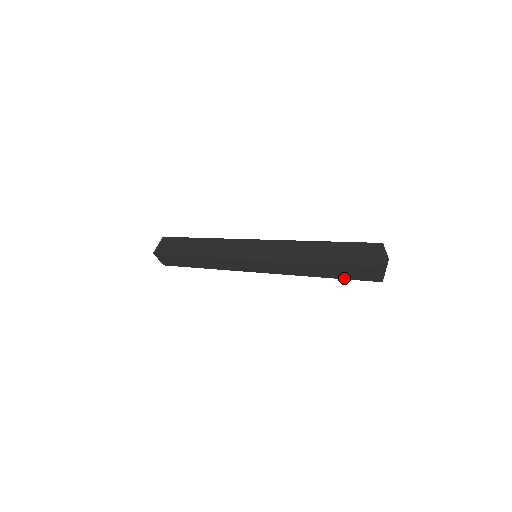
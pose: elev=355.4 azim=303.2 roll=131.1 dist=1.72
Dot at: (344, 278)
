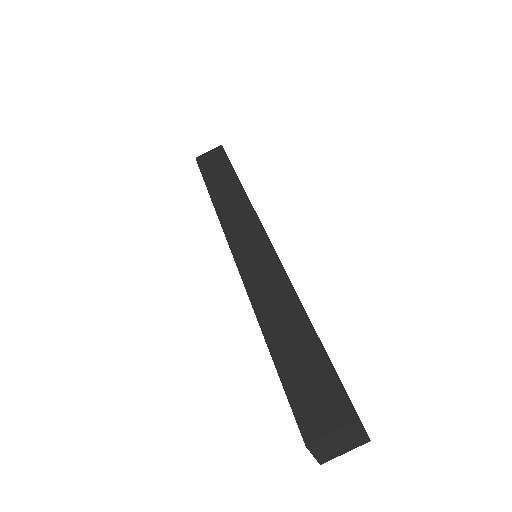
Dot at: occluded
